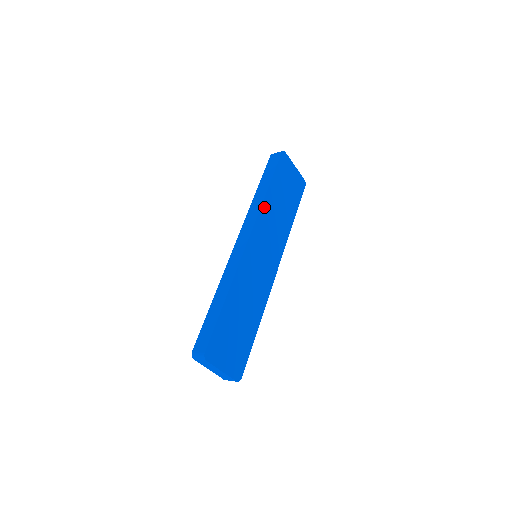
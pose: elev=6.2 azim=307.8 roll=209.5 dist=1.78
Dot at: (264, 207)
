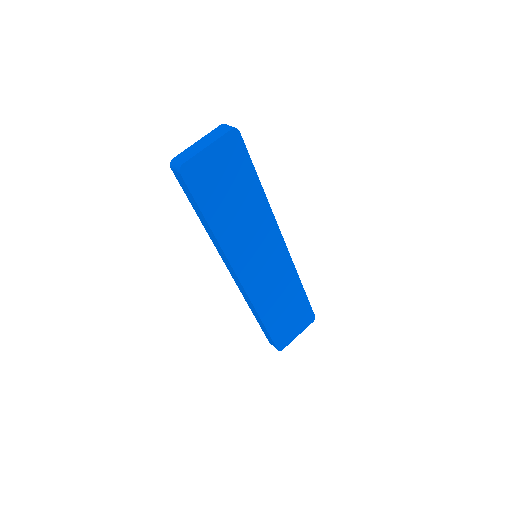
Dot at: (224, 242)
